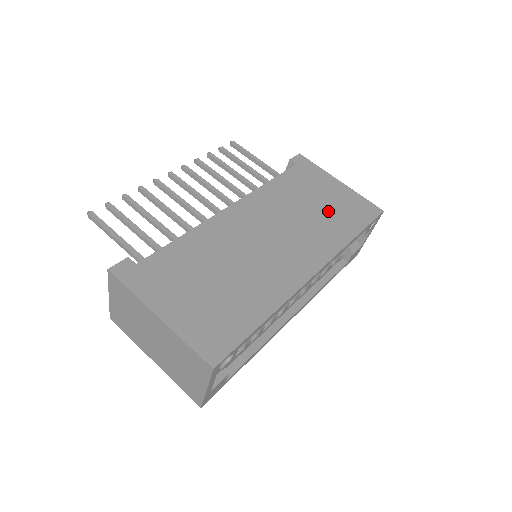
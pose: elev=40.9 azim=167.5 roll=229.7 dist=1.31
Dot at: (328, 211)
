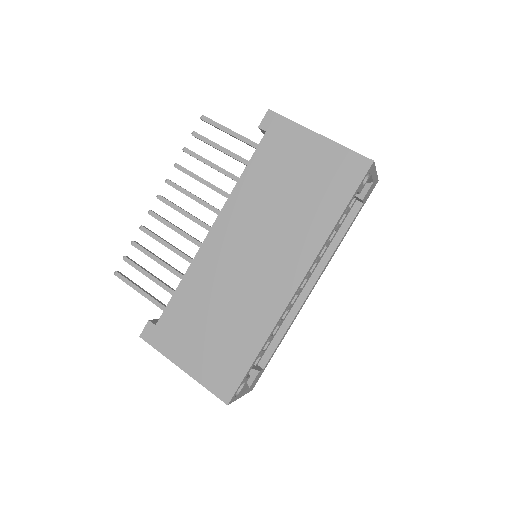
Dot at: (306, 193)
